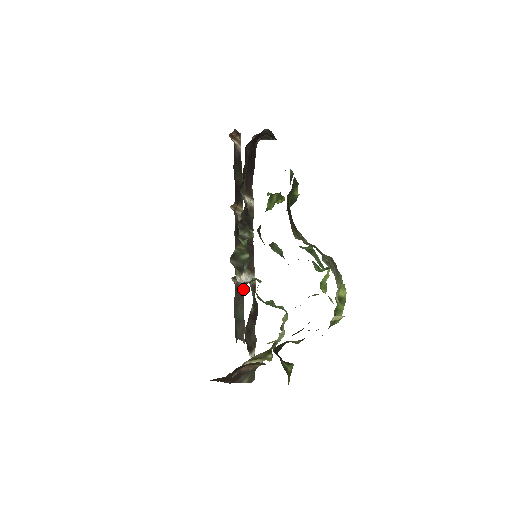
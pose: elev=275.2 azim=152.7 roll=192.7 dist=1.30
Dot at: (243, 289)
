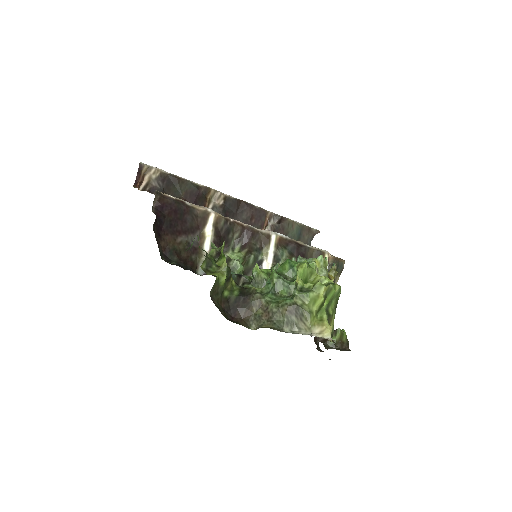
Dot at: (278, 219)
